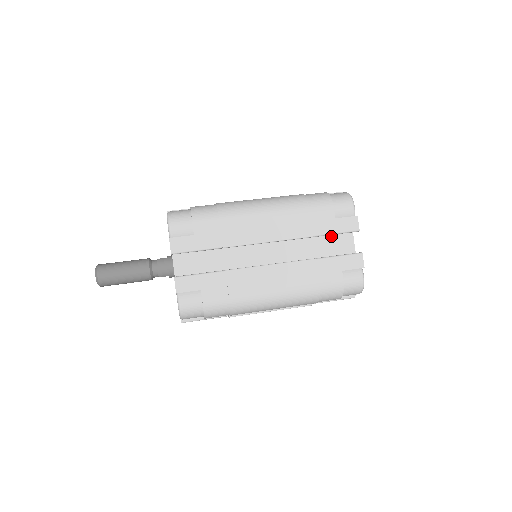
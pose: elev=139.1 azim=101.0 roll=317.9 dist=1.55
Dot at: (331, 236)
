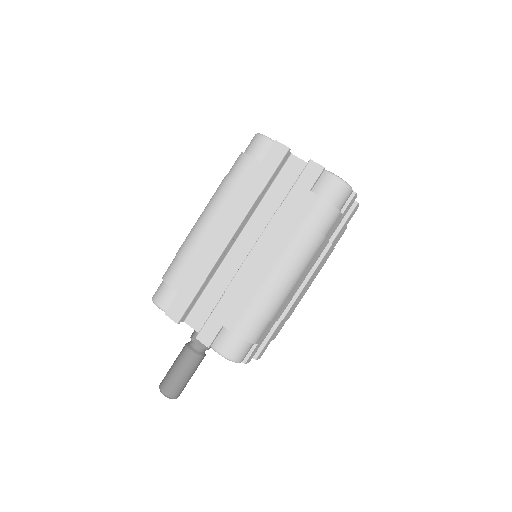
Dot at: occluded
